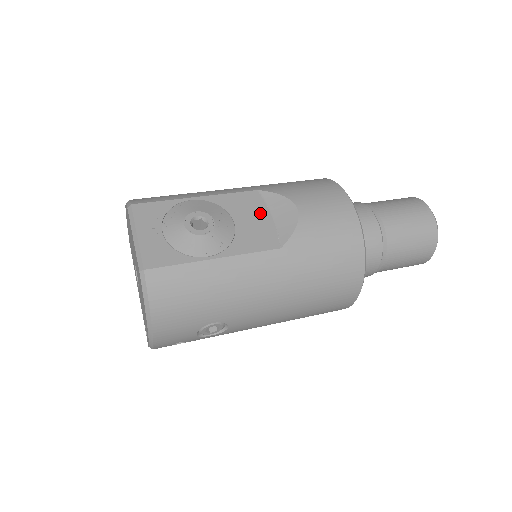
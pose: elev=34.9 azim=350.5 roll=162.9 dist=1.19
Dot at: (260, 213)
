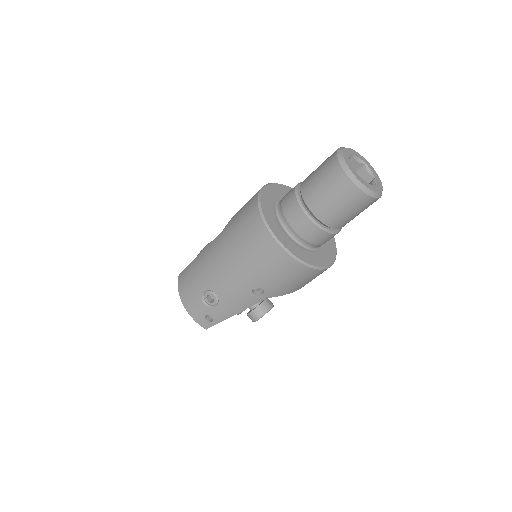
Dot at: occluded
